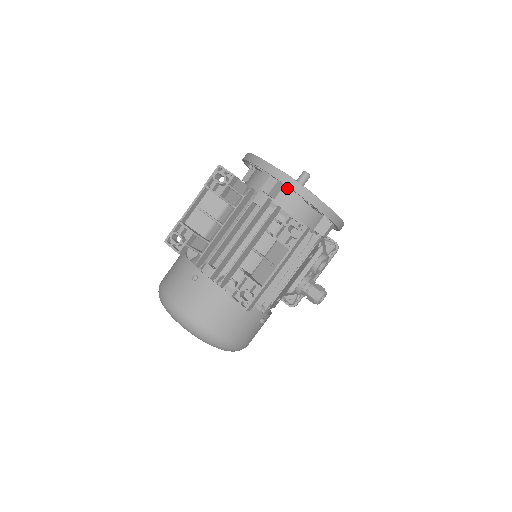
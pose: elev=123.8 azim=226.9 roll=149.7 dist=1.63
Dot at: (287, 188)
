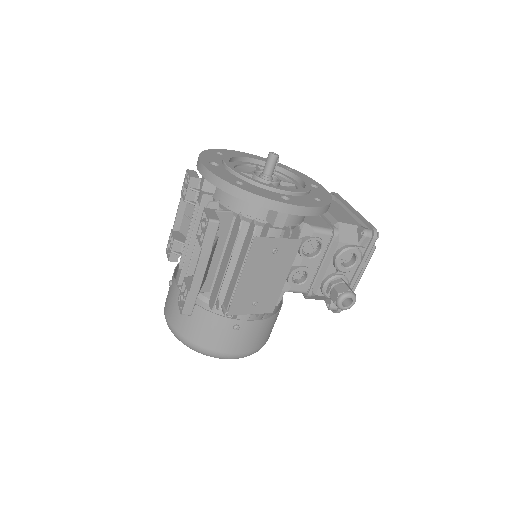
Dot at: occluded
